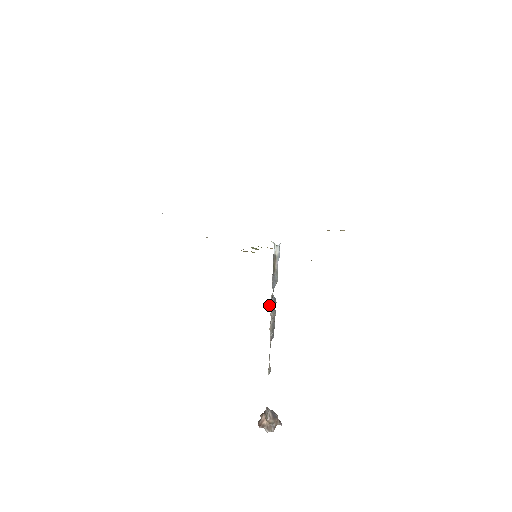
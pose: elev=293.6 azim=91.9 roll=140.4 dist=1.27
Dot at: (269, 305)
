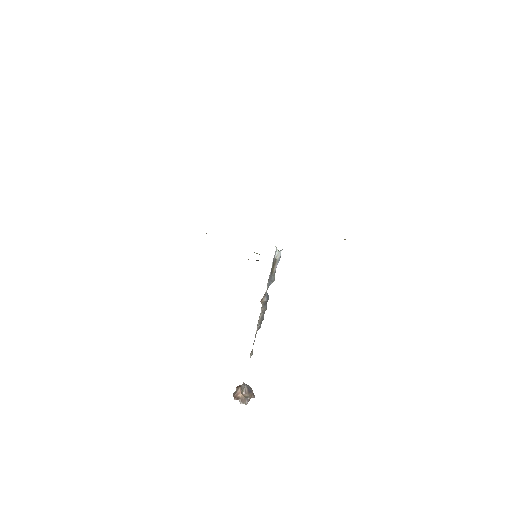
Dot at: (262, 301)
